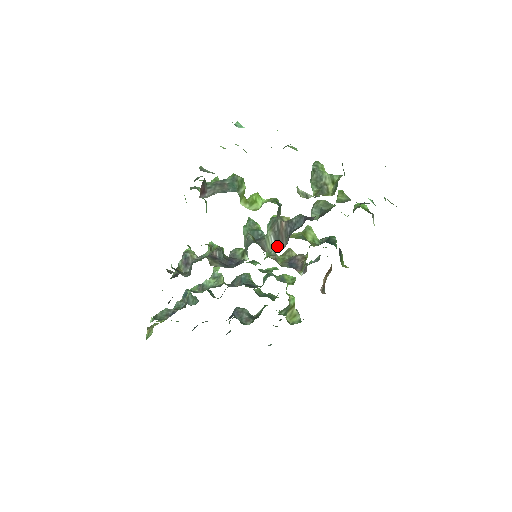
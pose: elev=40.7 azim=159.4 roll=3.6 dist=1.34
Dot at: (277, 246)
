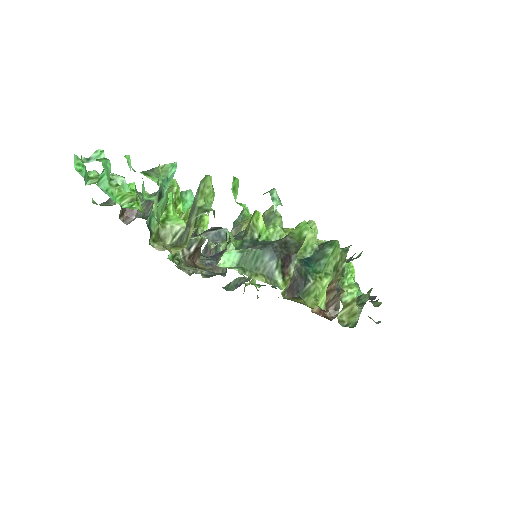
Dot at: (226, 268)
